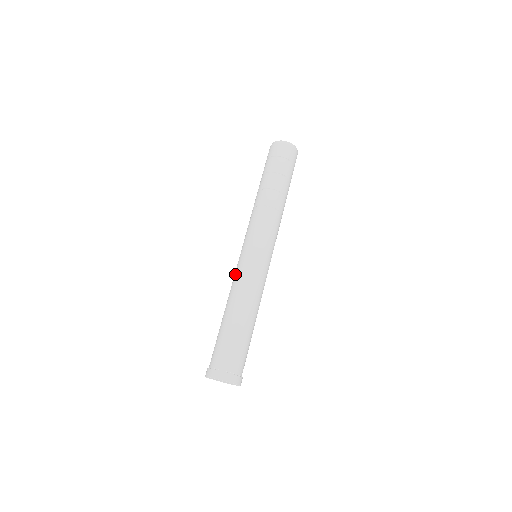
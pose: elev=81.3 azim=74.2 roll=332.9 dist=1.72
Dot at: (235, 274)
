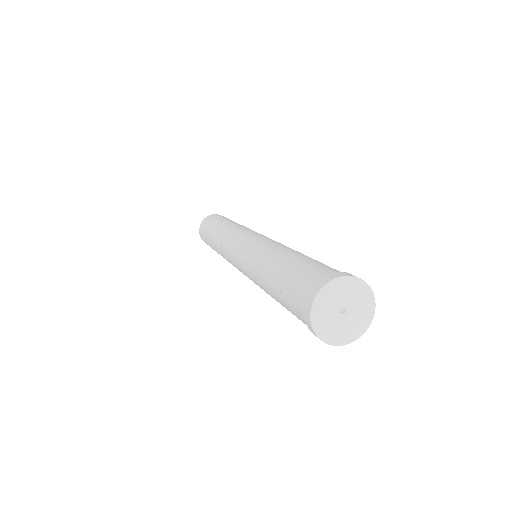
Dot at: (245, 270)
